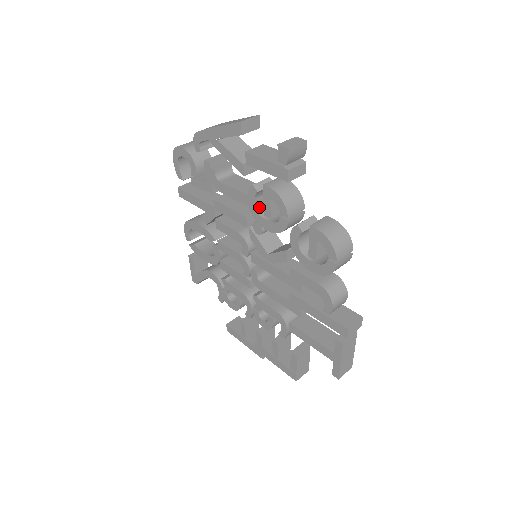
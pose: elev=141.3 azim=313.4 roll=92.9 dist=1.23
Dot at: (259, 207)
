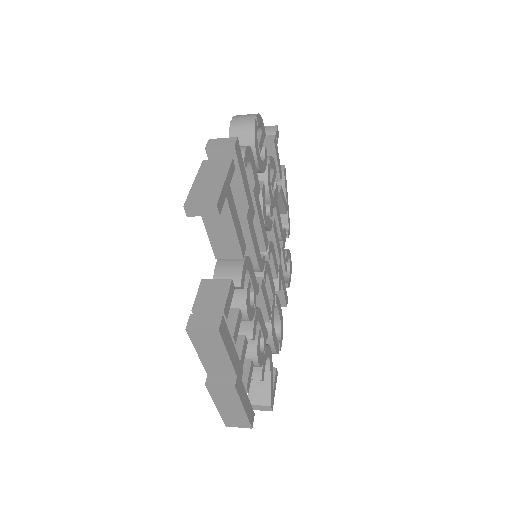
Dot at: occluded
